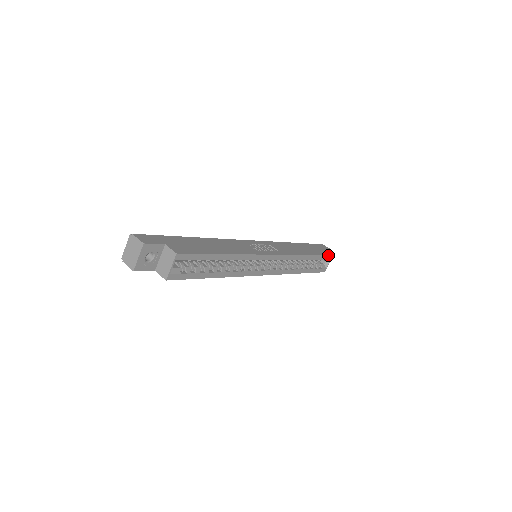
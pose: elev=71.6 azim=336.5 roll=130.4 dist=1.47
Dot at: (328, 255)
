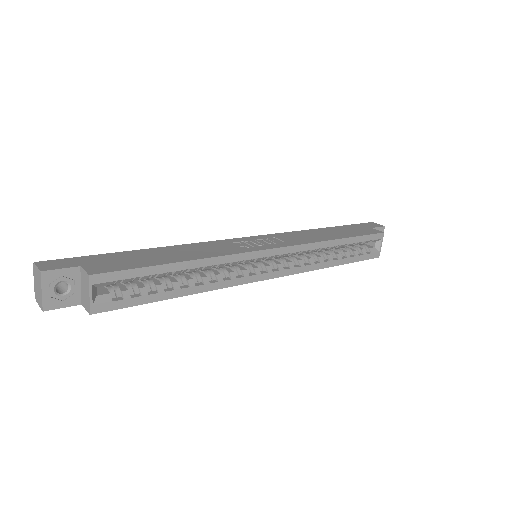
Dot at: (374, 233)
